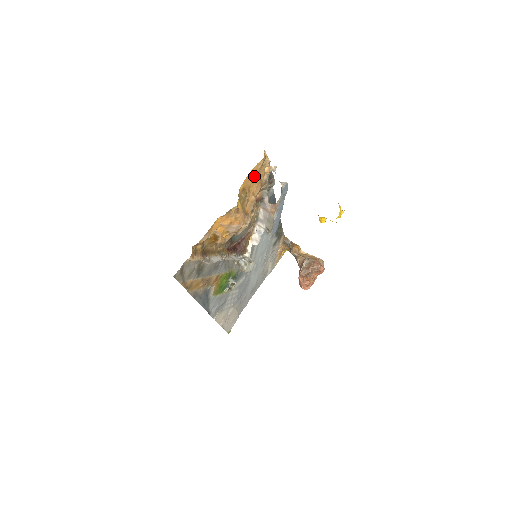
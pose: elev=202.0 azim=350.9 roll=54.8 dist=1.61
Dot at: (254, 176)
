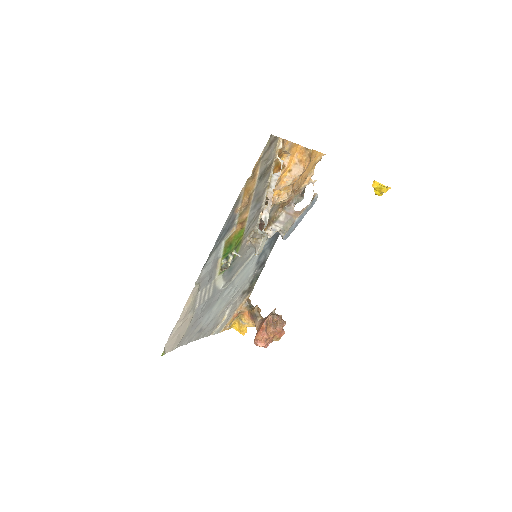
Dot at: (312, 162)
